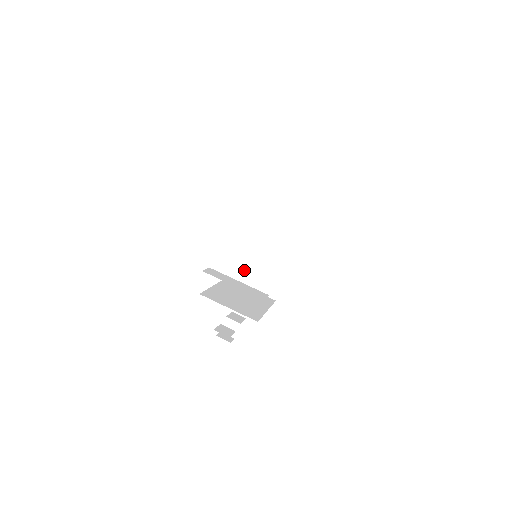
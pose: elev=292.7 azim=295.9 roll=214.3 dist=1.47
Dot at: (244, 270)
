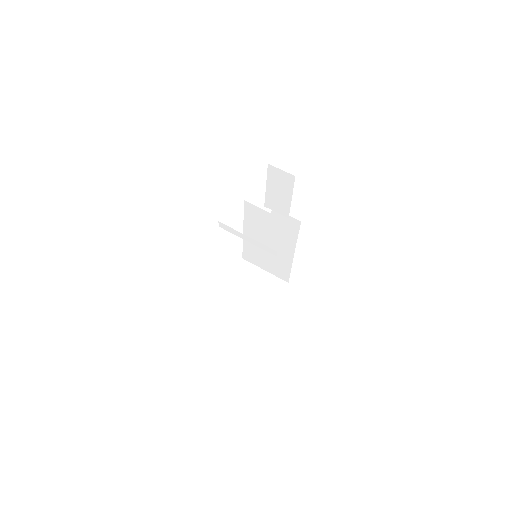
Dot at: (254, 256)
